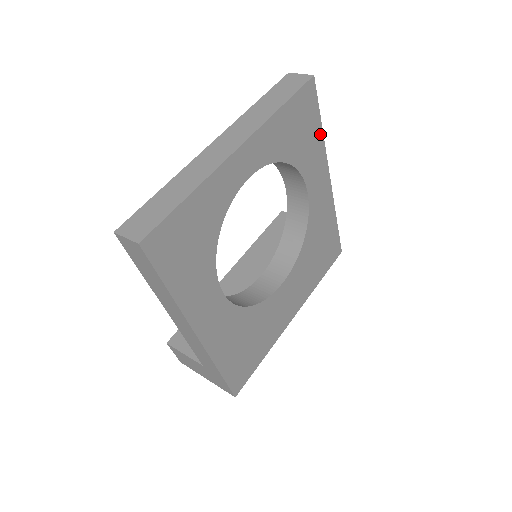
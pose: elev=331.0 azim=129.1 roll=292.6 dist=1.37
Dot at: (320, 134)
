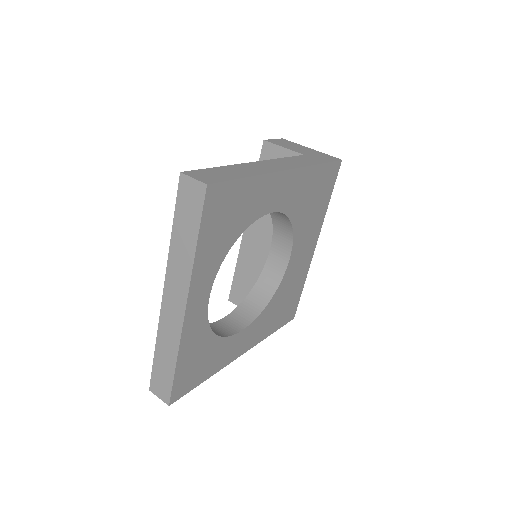
Dot at: (251, 181)
